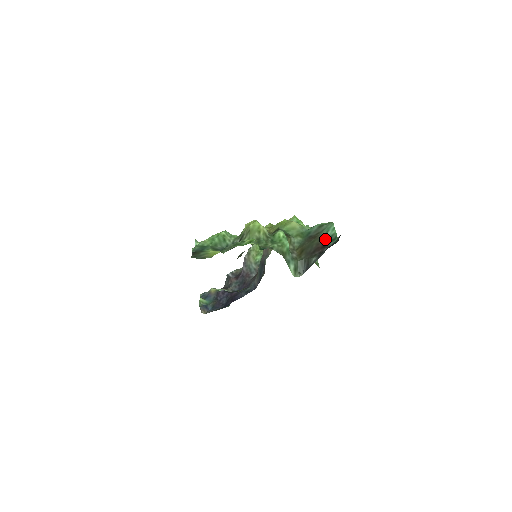
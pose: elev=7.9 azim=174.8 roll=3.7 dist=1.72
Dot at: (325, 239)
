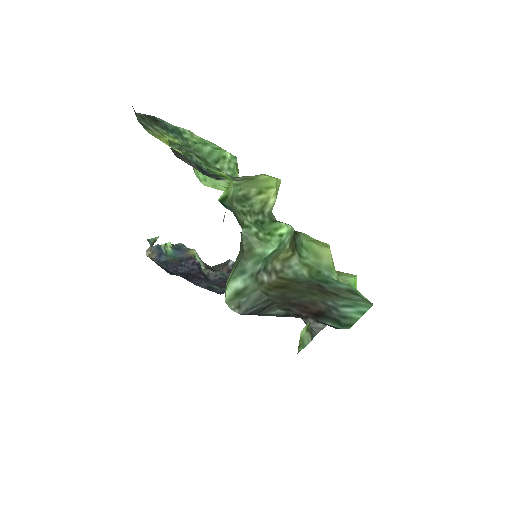
Dot at: (332, 309)
